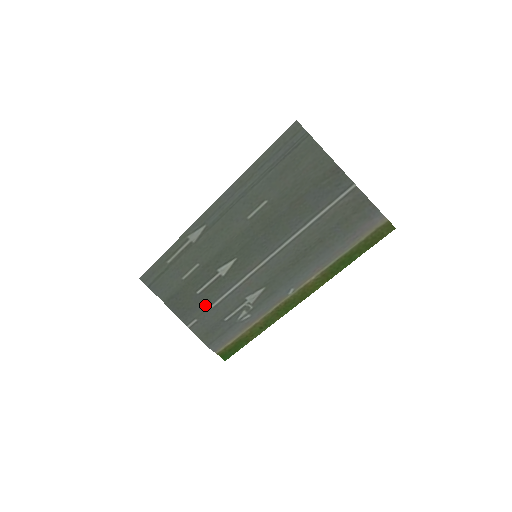
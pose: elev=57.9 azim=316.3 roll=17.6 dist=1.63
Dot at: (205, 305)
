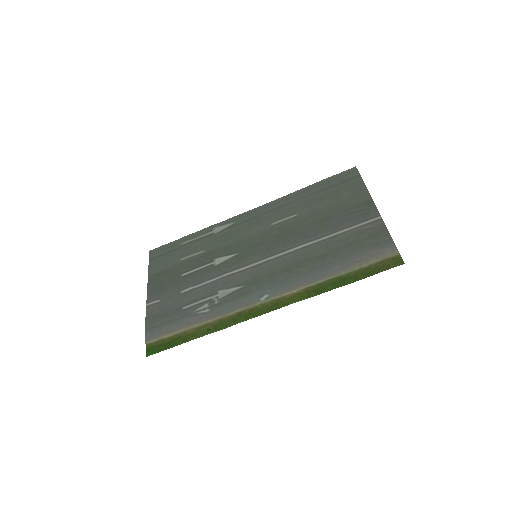
Dot at: (179, 288)
